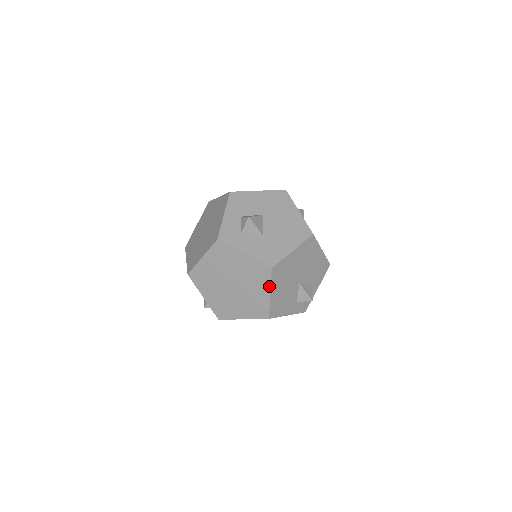
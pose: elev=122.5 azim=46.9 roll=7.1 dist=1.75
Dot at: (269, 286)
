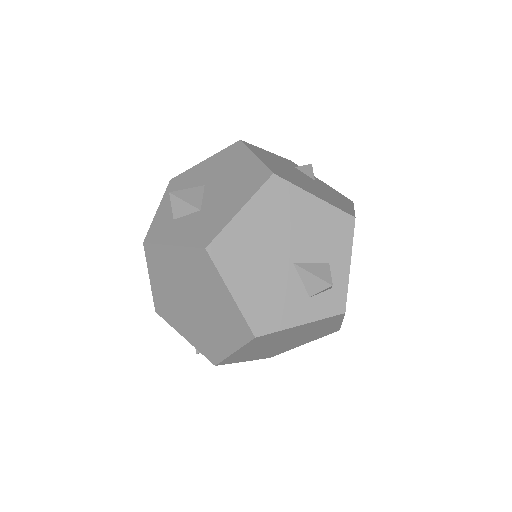
Dot at: (221, 281)
